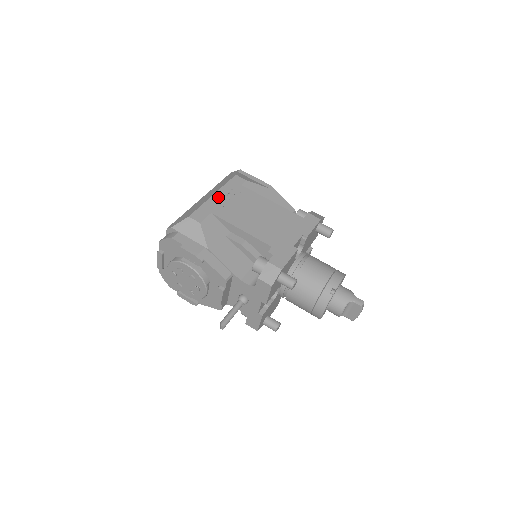
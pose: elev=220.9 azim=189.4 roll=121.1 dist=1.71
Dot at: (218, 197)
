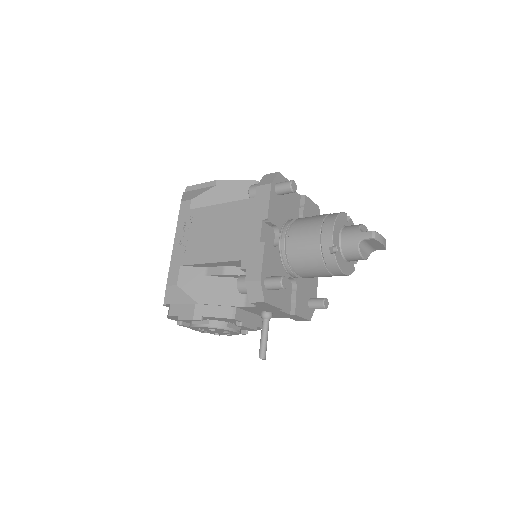
Dot at: (178, 242)
